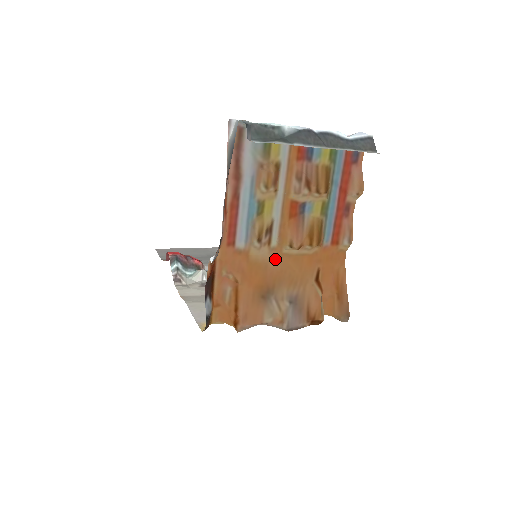
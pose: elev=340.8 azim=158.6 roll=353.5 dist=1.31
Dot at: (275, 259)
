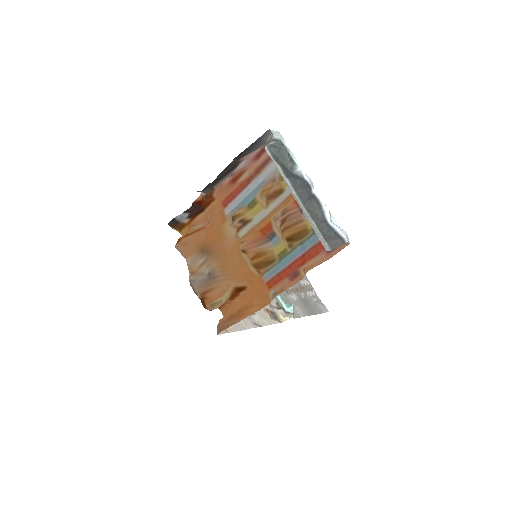
Dot at: (232, 243)
